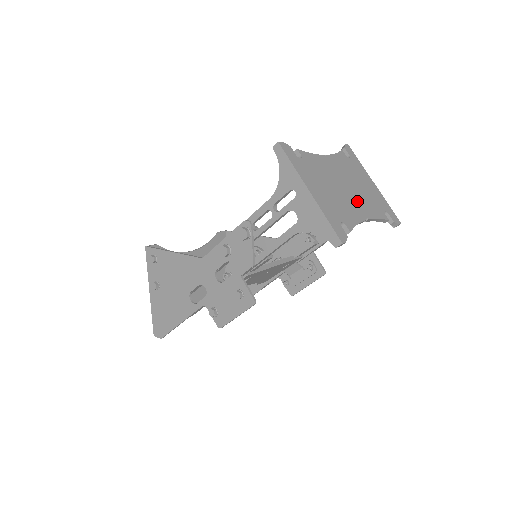
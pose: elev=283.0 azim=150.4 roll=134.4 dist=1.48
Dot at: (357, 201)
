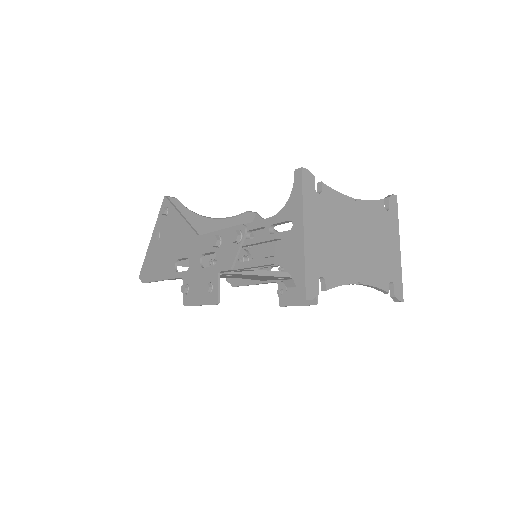
Dot at: (361, 260)
